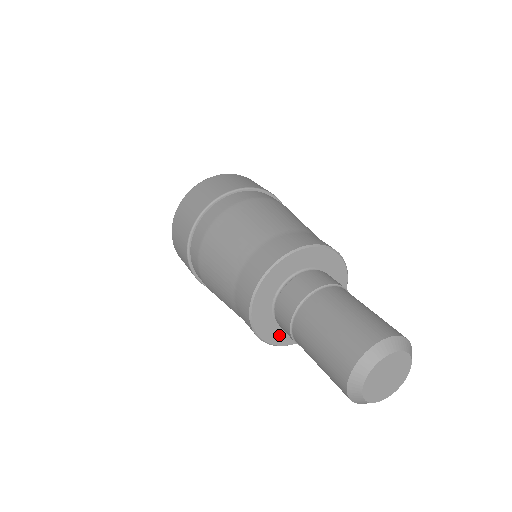
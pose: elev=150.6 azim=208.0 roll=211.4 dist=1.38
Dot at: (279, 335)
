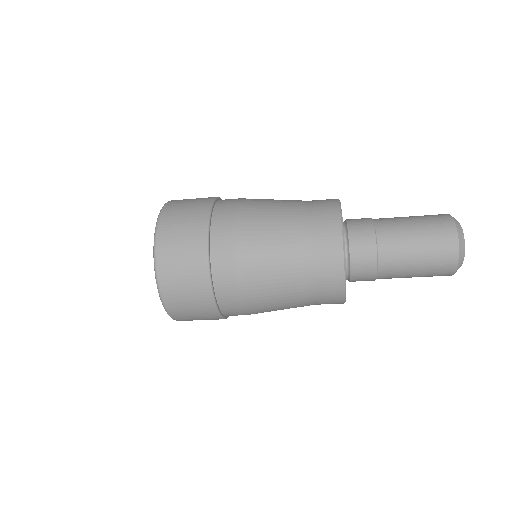
Dot at: occluded
